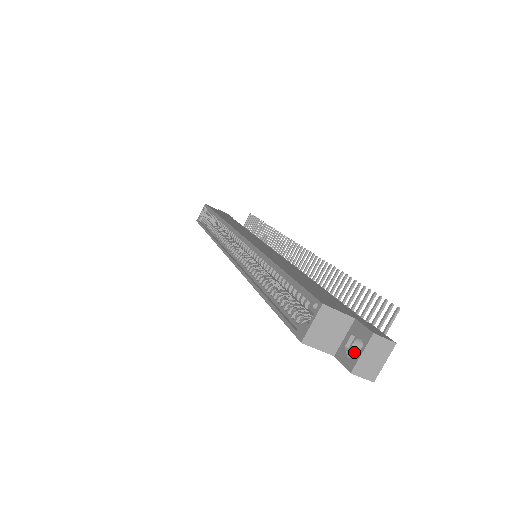
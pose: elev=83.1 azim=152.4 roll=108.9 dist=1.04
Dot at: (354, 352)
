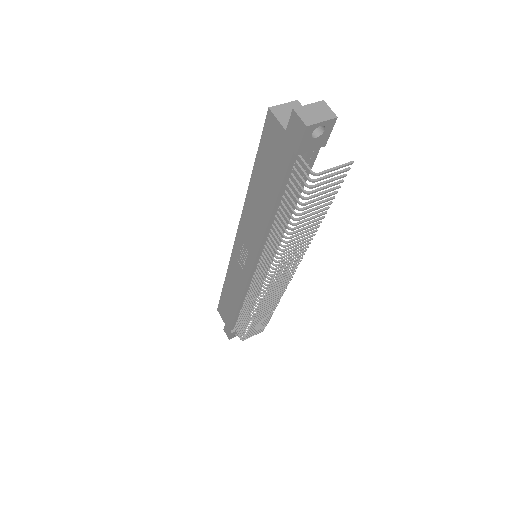
Dot at: occluded
